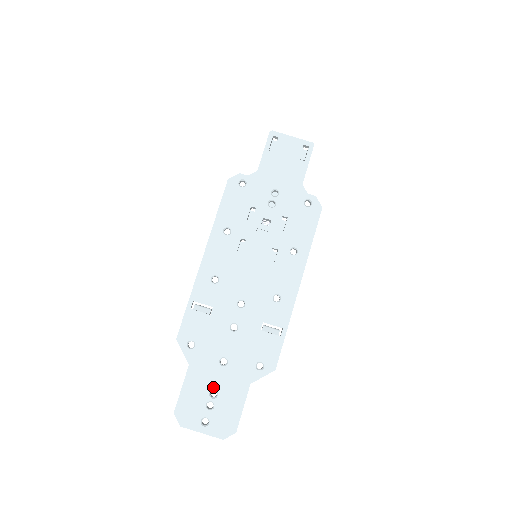
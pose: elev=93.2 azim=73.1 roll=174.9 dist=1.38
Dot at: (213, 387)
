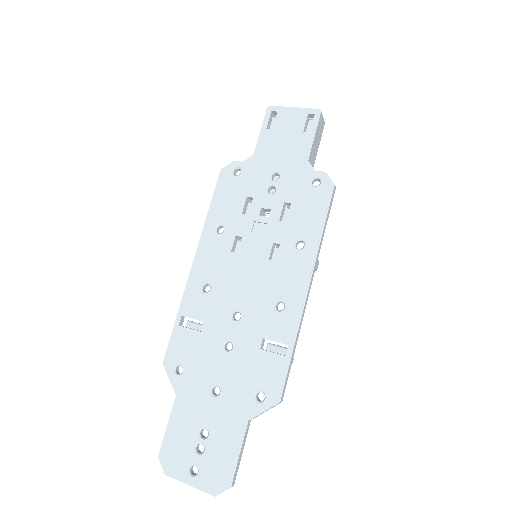
Dot at: (203, 424)
